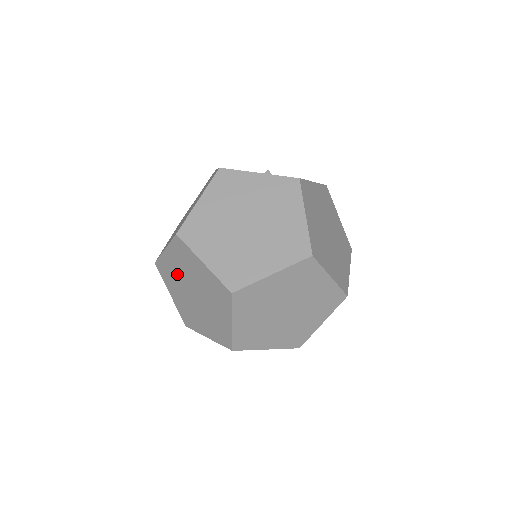
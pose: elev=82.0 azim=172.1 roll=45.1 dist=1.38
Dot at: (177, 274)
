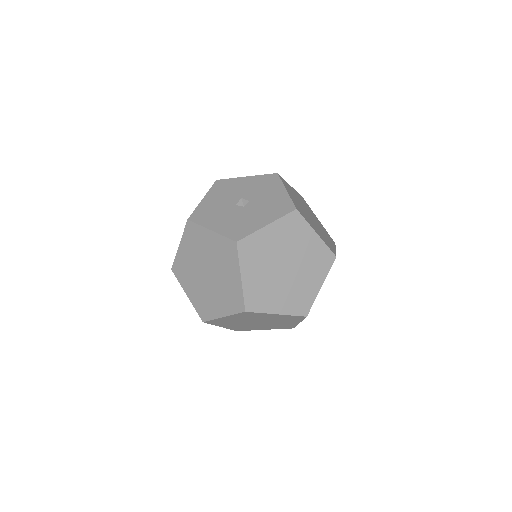
Dot at: occluded
